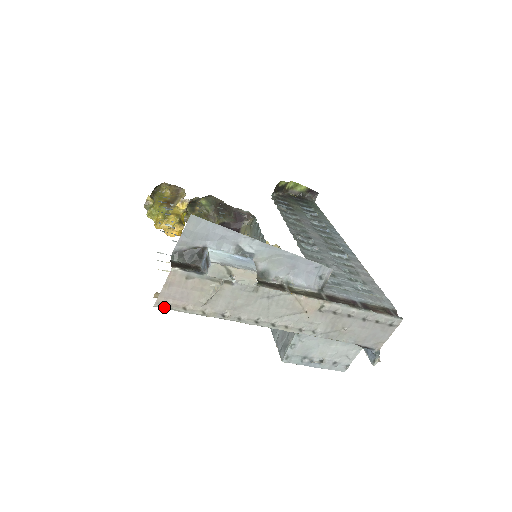
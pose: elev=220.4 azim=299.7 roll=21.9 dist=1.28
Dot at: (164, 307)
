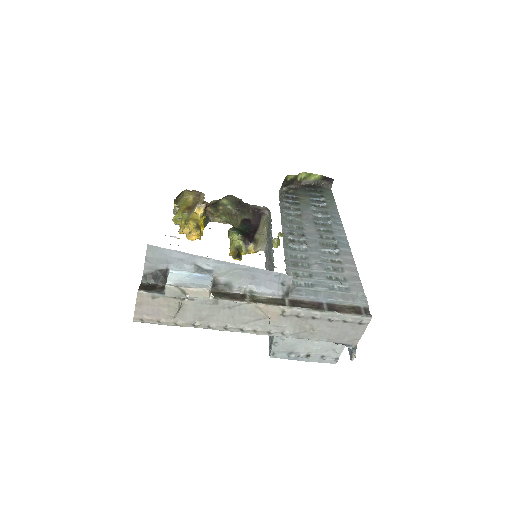
Dot at: (142, 322)
